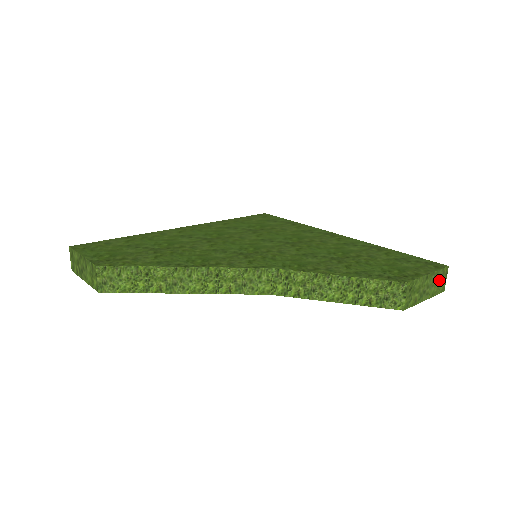
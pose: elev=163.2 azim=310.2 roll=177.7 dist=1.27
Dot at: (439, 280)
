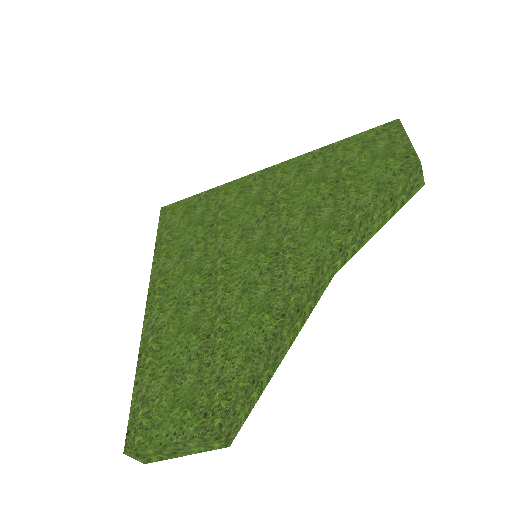
Dot at: occluded
